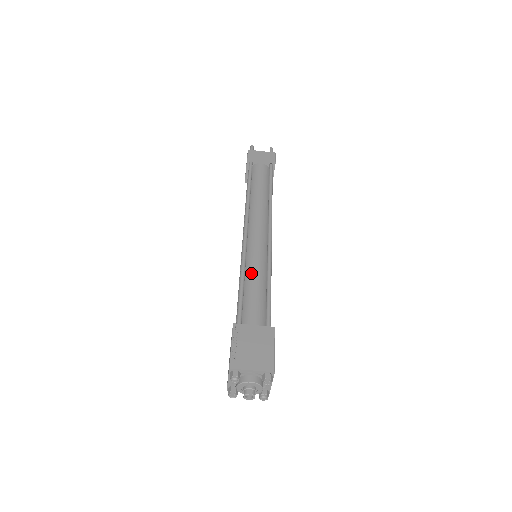
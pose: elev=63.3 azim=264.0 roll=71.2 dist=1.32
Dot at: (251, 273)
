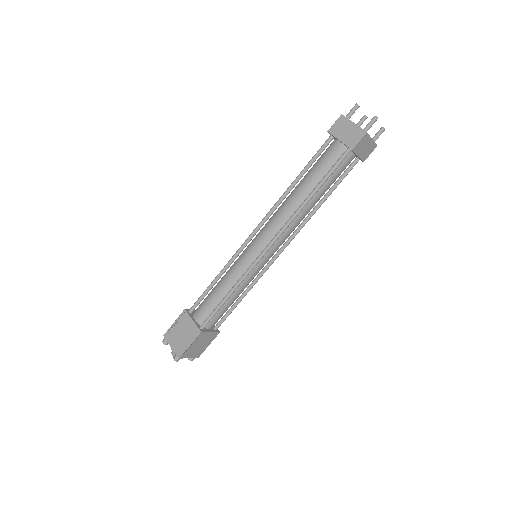
Dot at: (240, 288)
